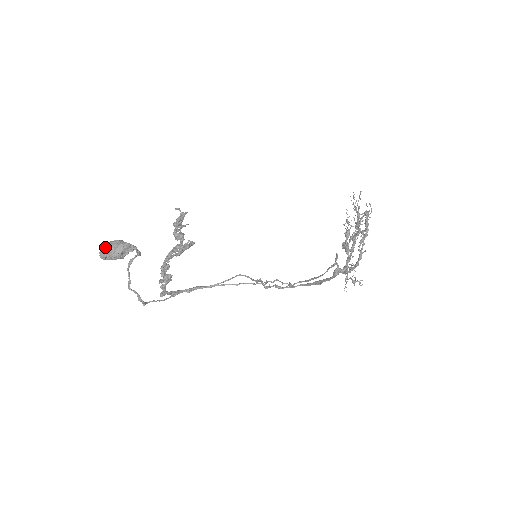
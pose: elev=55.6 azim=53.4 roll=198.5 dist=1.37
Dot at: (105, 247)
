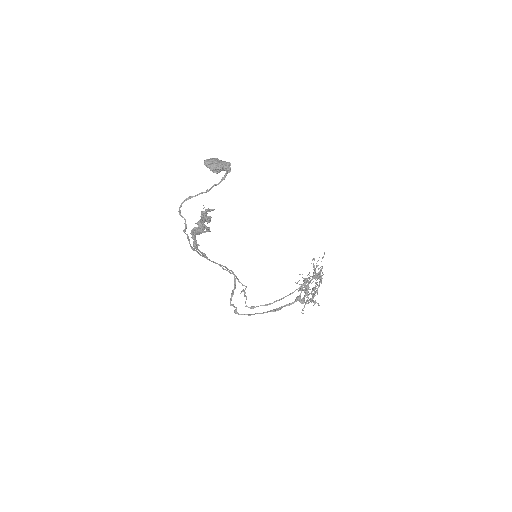
Dot at: (211, 159)
